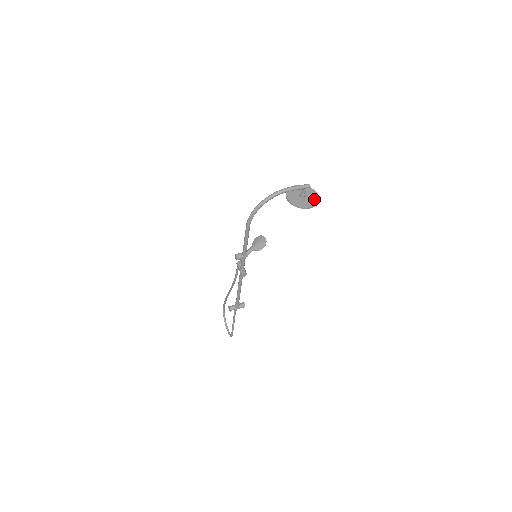
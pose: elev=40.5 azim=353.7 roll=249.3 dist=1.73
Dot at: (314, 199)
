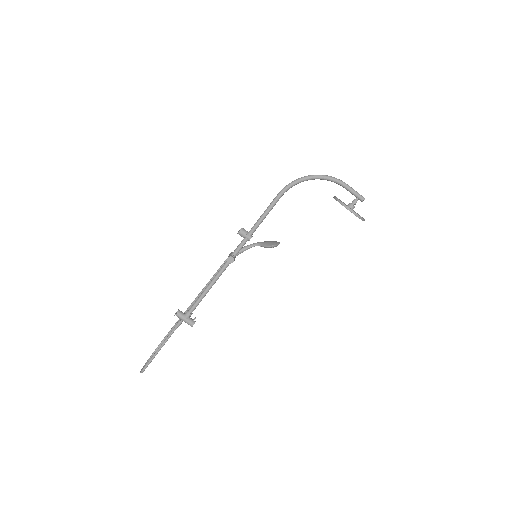
Dot at: occluded
